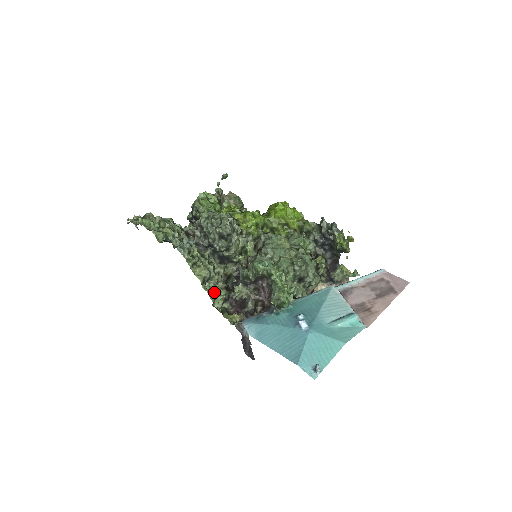
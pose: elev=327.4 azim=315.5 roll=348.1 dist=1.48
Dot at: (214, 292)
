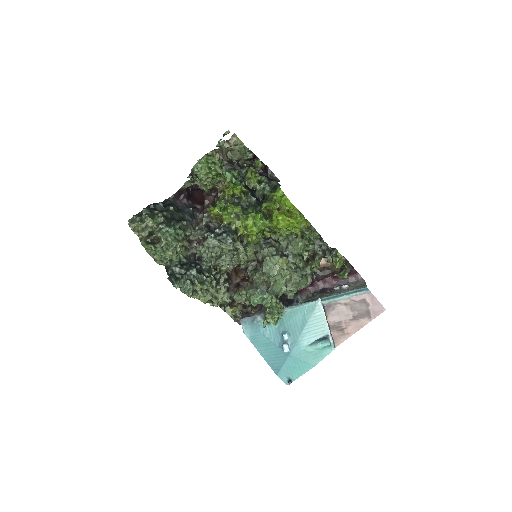
Dot at: (217, 301)
